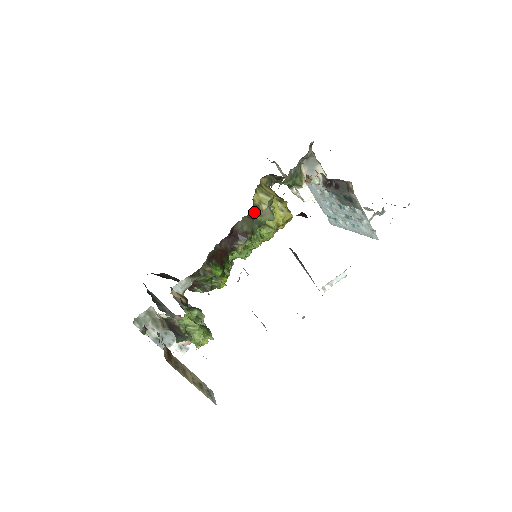
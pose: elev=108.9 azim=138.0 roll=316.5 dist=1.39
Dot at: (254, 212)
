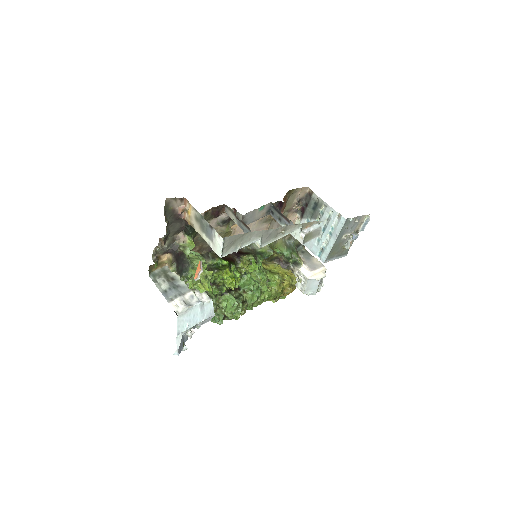
Dot at: occluded
